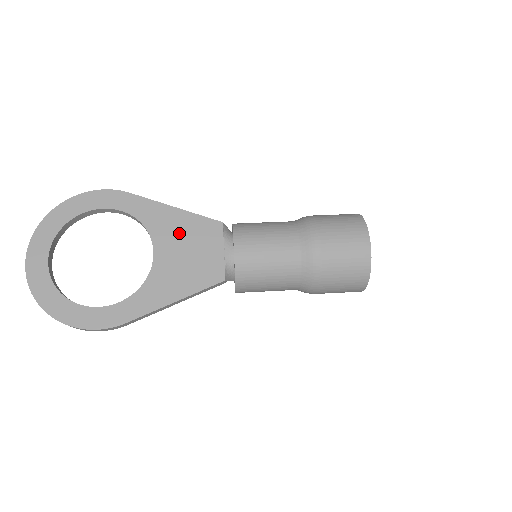
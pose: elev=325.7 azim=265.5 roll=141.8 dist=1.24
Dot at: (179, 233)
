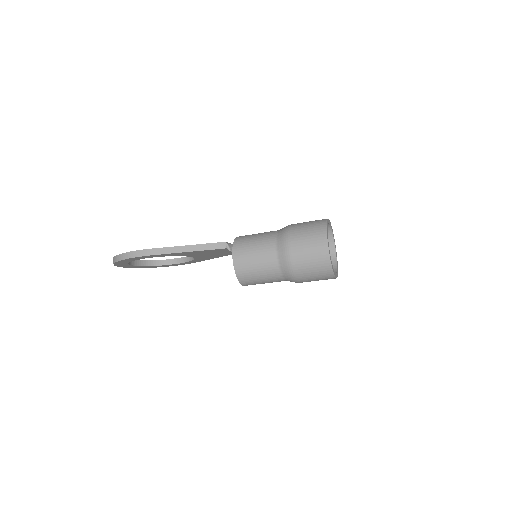
Dot at: occluded
